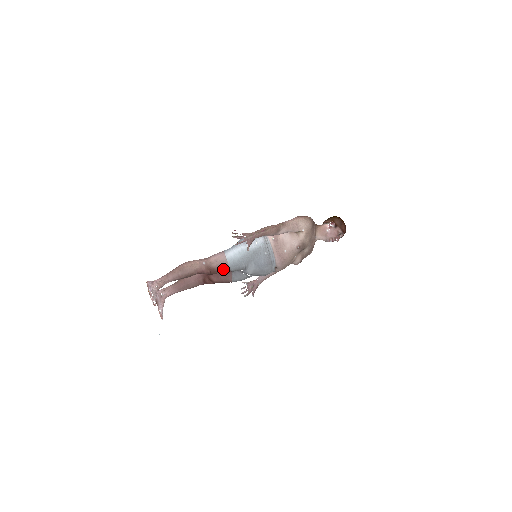
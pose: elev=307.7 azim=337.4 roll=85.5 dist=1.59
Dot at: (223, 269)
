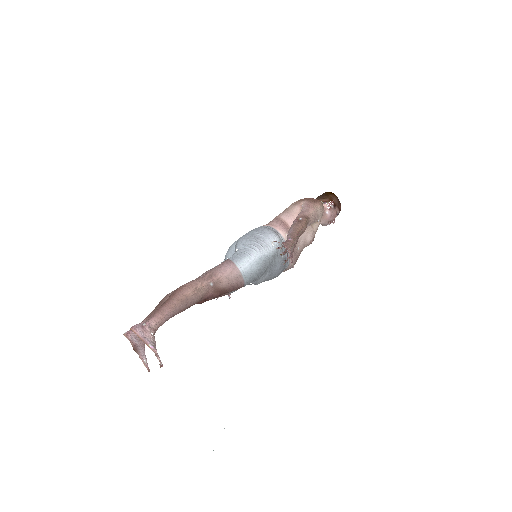
Dot at: (236, 288)
